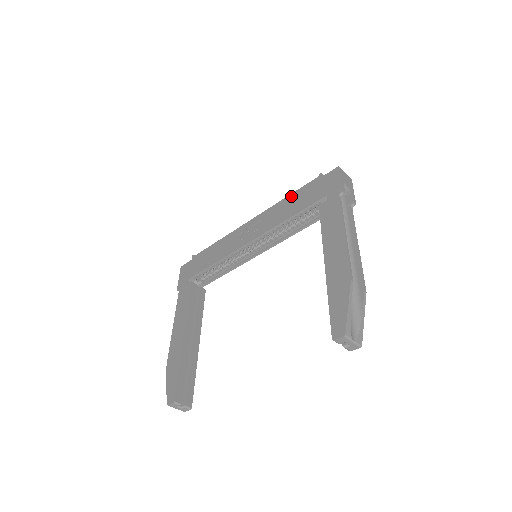
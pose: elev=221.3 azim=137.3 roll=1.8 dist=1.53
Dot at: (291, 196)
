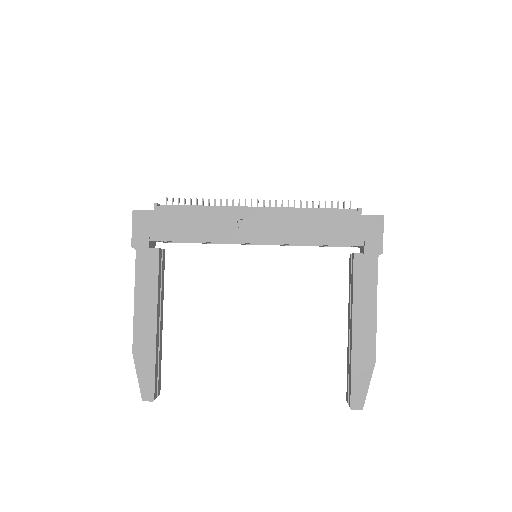
Dot at: (320, 214)
